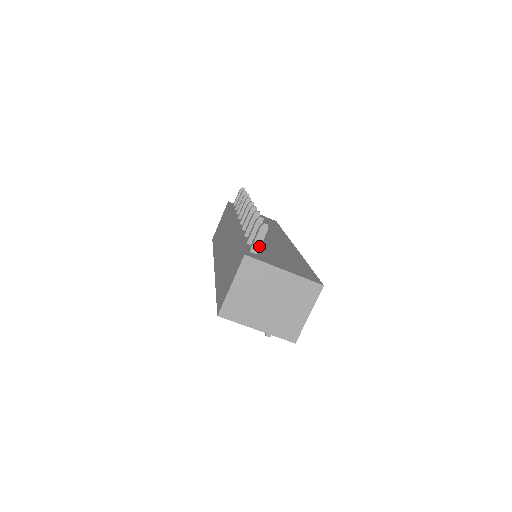
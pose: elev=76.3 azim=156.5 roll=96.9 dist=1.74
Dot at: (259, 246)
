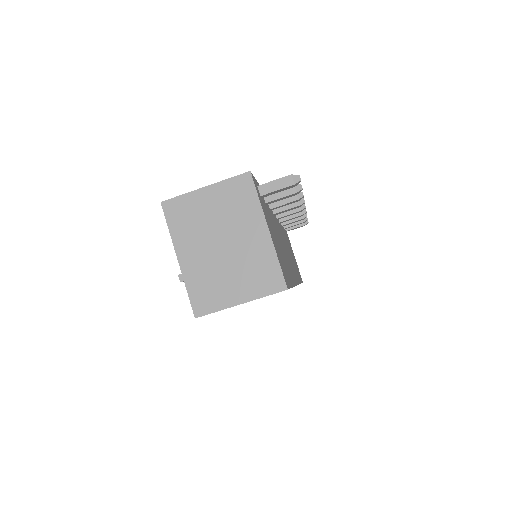
Dot at: (271, 190)
